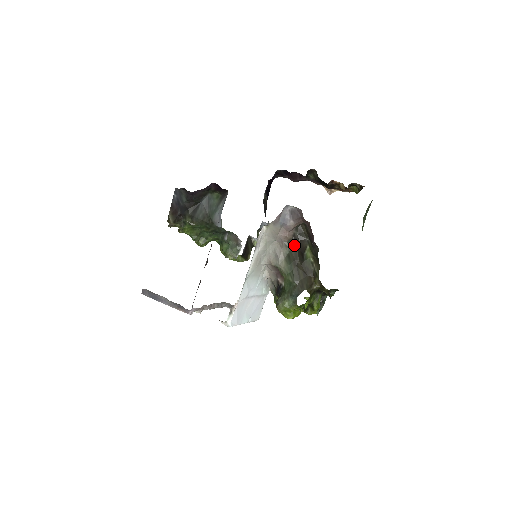
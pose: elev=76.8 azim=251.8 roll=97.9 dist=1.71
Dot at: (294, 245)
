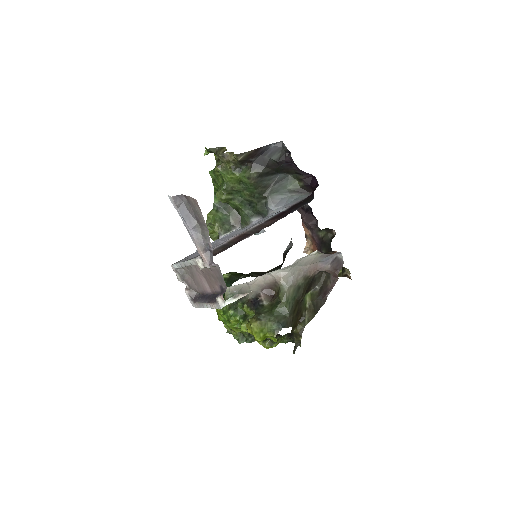
Dot at: (309, 283)
